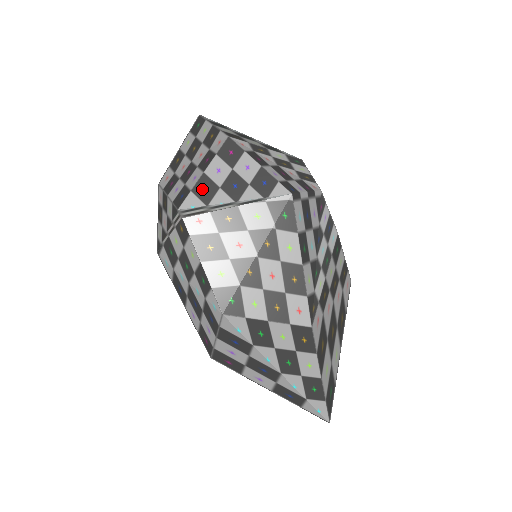
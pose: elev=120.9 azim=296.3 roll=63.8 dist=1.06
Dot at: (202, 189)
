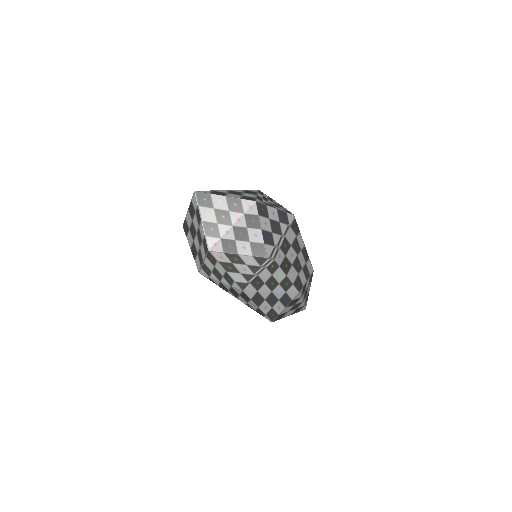
Dot at: (267, 239)
